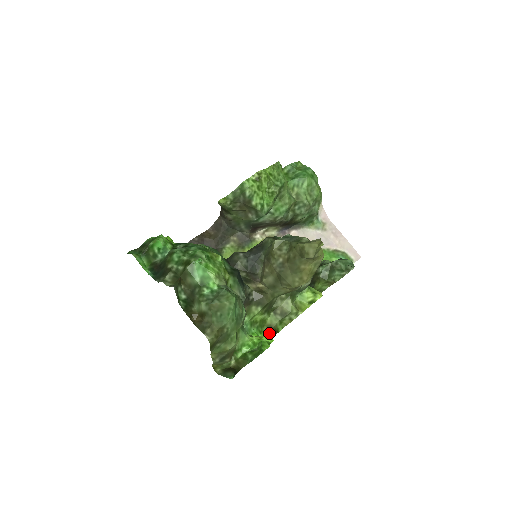
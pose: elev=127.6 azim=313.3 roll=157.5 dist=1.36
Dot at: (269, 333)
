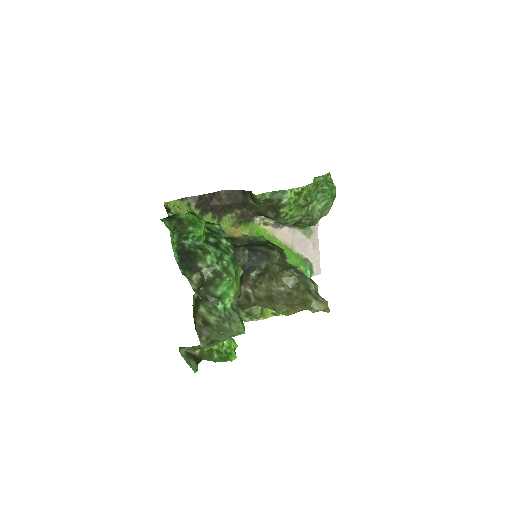
Dot at: occluded
